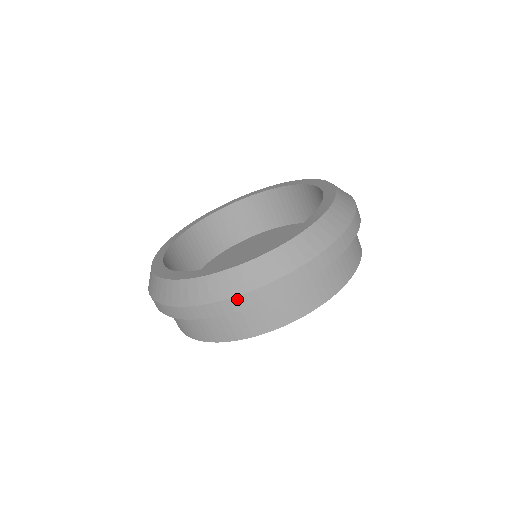
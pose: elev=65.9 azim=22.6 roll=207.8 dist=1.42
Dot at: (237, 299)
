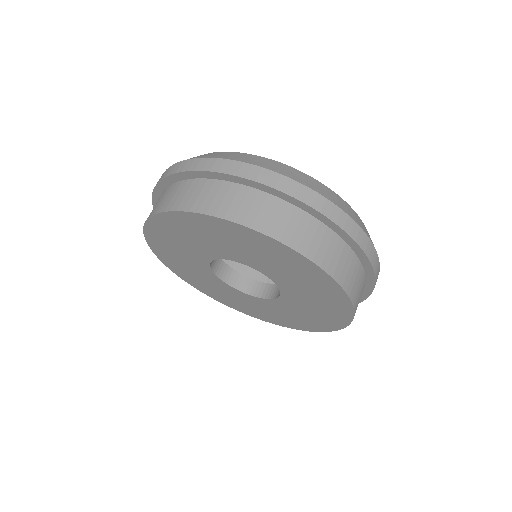
Dot at: (223, 161)
